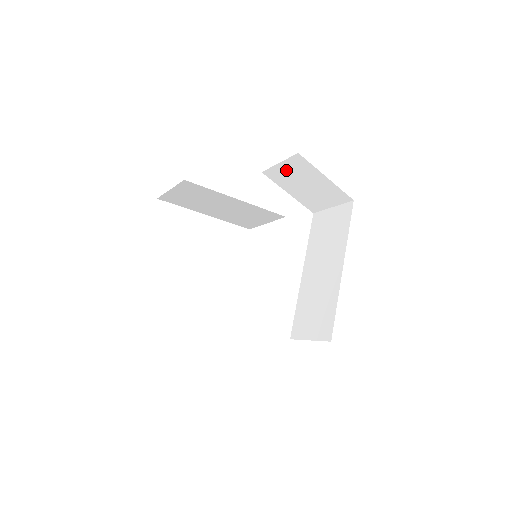
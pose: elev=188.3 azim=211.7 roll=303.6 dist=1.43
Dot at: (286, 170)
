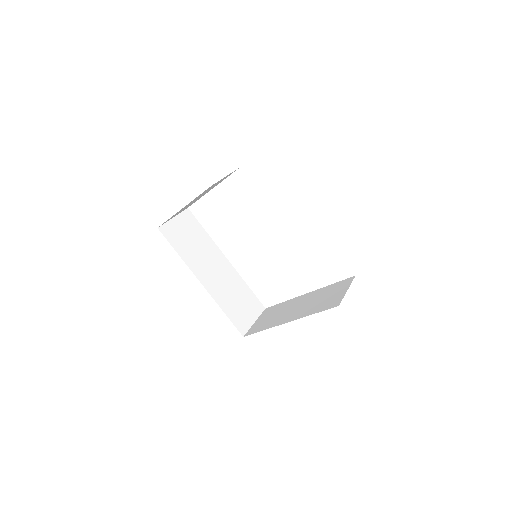
Dot at: occluded
